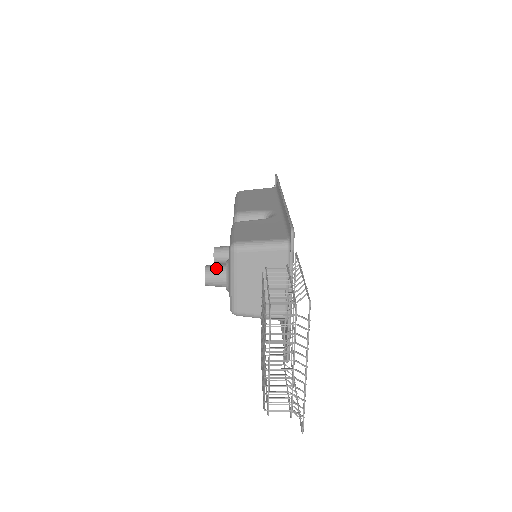
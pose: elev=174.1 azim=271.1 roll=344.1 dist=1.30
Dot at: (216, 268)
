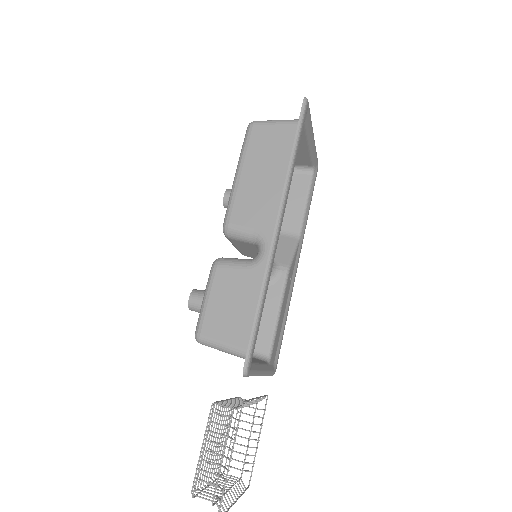
Dot at: (198, 305)
